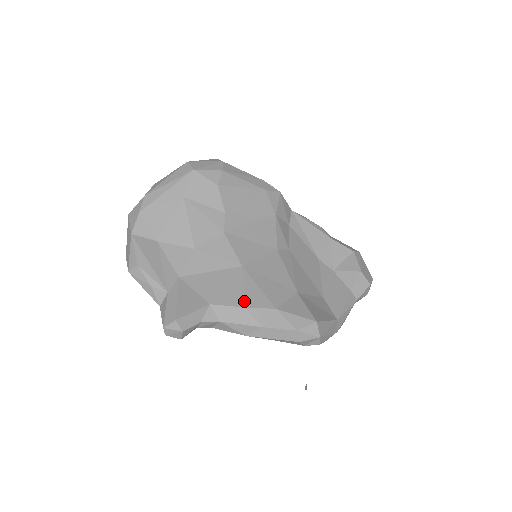
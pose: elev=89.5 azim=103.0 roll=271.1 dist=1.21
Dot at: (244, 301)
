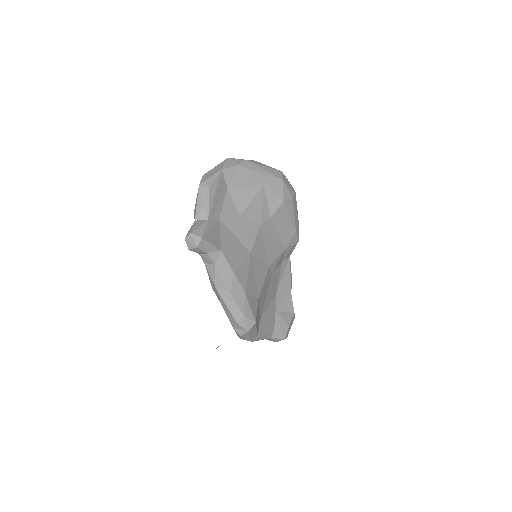
Dot at: (237, 270)
